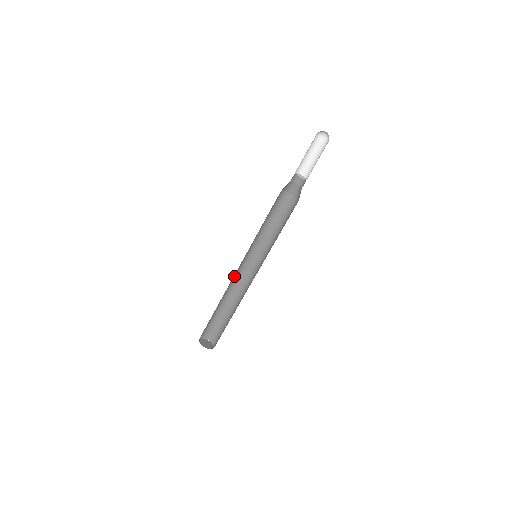
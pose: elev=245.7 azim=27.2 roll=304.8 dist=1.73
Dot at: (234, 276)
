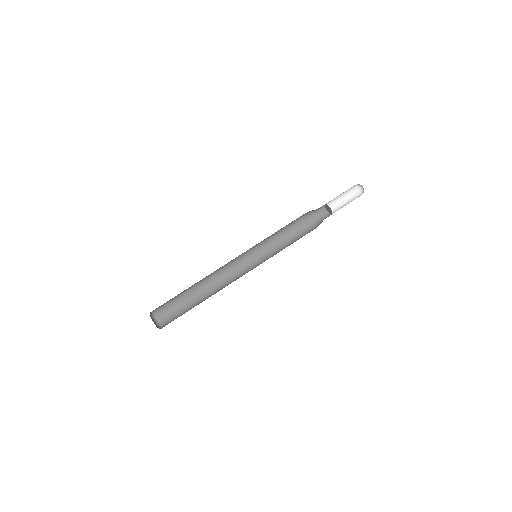
Dot at: (226, 270)
